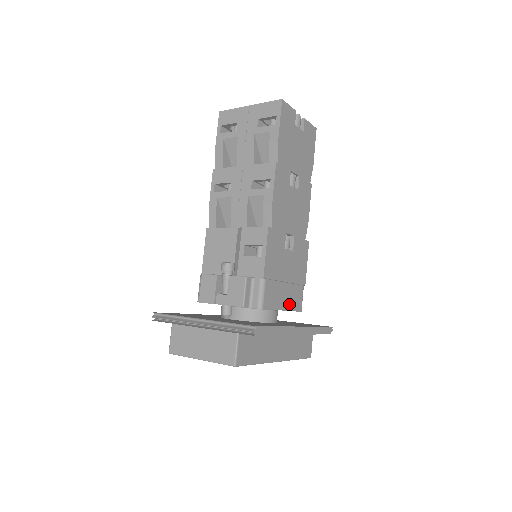
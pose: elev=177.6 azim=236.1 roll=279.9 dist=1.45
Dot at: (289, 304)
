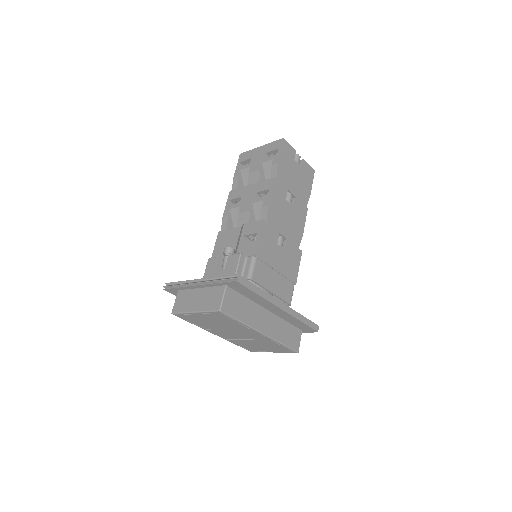
Dot at: (278, 291)
